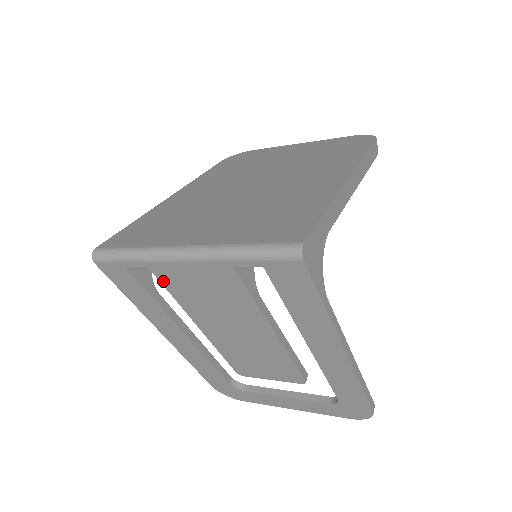
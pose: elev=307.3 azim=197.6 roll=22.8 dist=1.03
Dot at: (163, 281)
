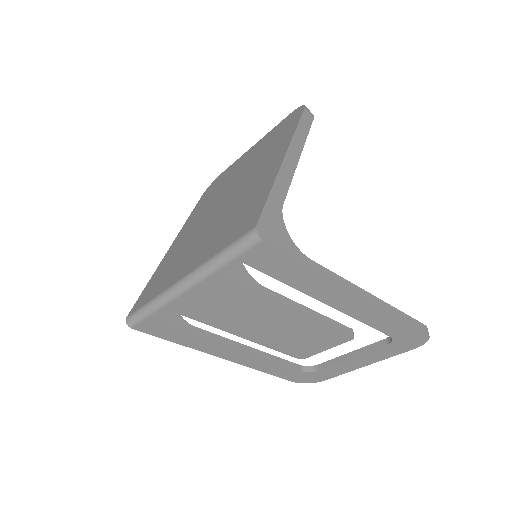
Dot at: (186, 315)
